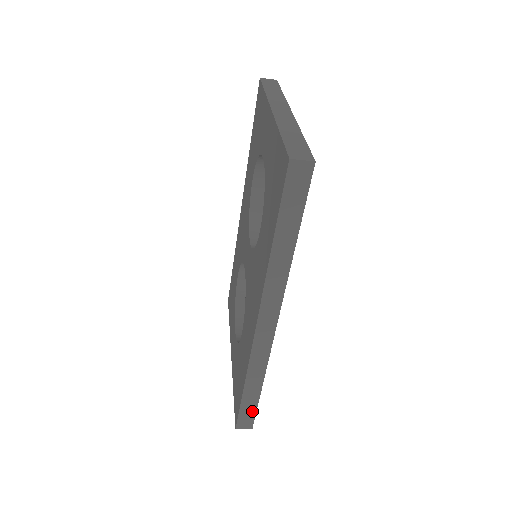
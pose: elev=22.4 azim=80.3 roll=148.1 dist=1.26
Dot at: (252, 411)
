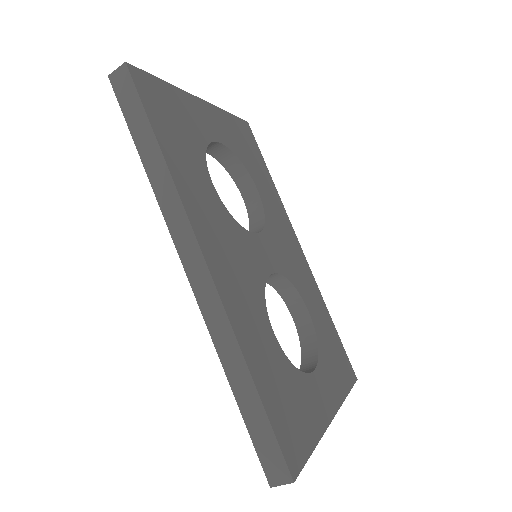
Dot at: (269, 437)
